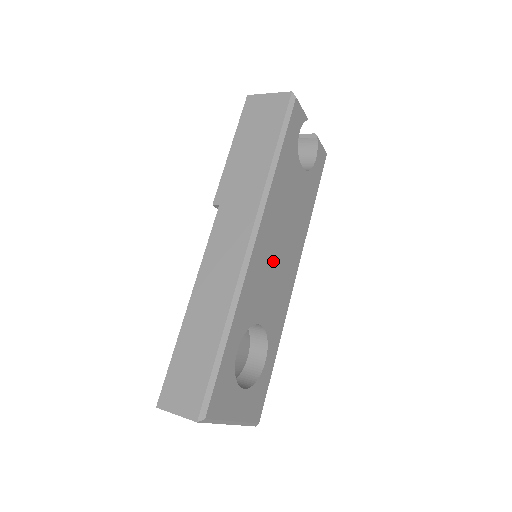
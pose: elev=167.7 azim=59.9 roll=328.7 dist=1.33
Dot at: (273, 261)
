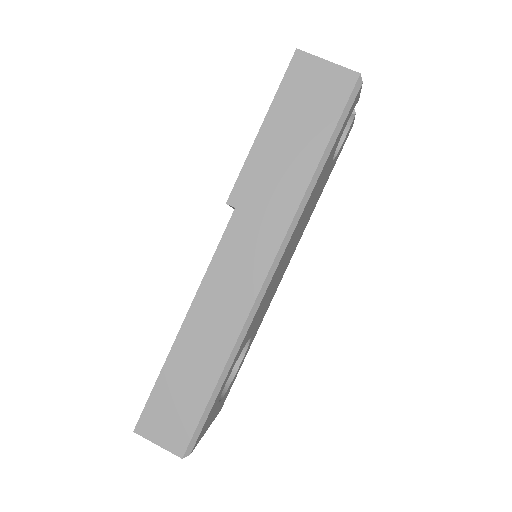
Dot at: (278, 274)
